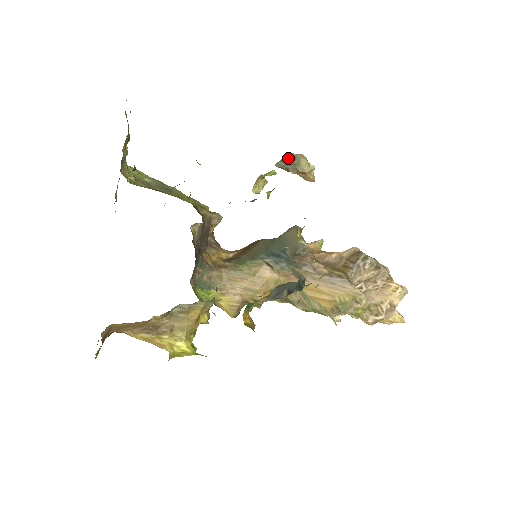
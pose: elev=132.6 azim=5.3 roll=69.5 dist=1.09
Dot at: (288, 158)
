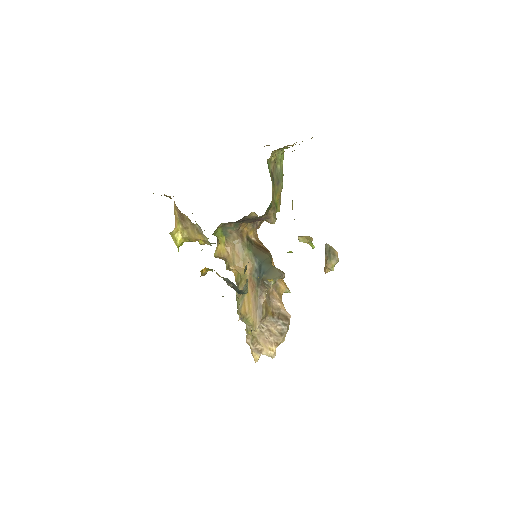
Dot at: (333, 251)
